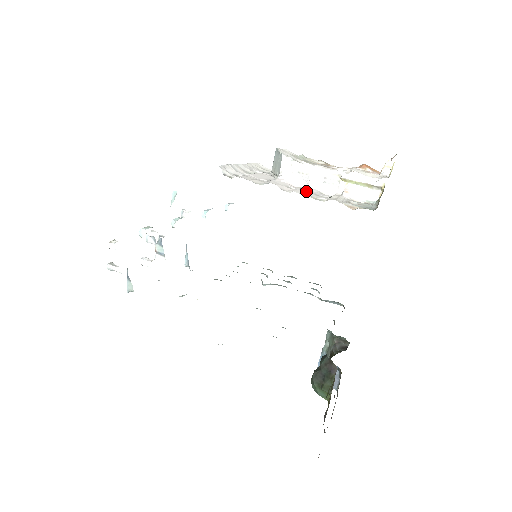
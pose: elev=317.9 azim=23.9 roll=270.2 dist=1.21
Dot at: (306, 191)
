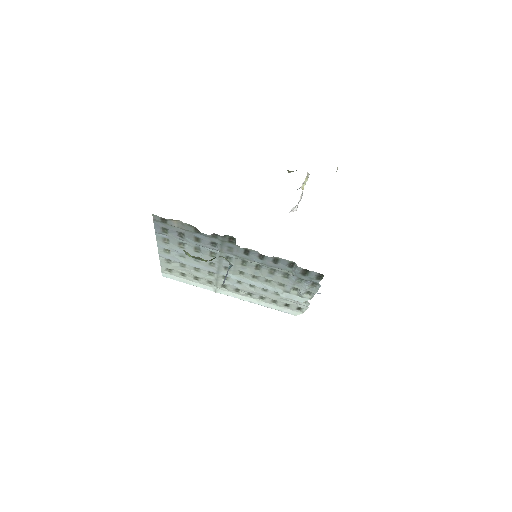
Dot at: occluded
